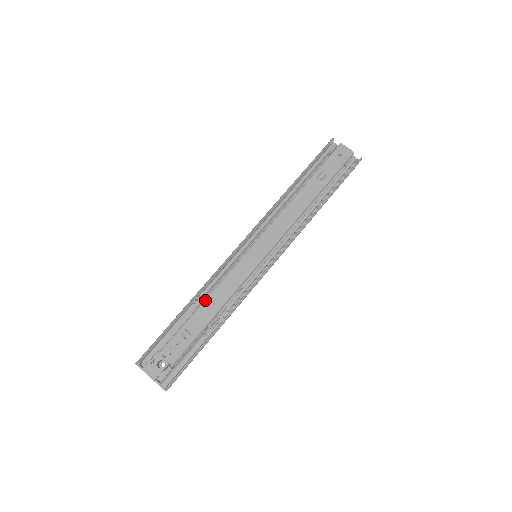
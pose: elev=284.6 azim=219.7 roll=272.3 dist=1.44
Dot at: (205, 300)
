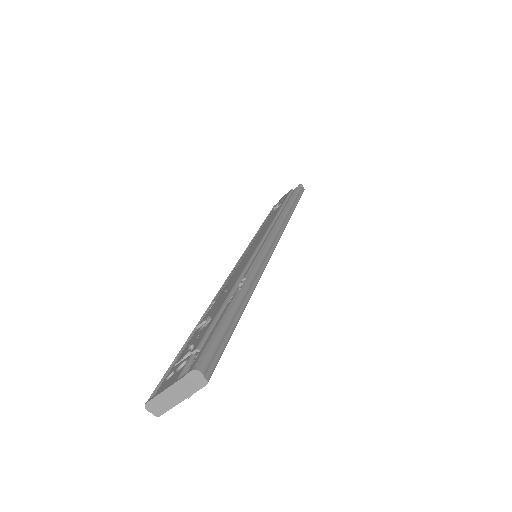
Dot at: occluded
